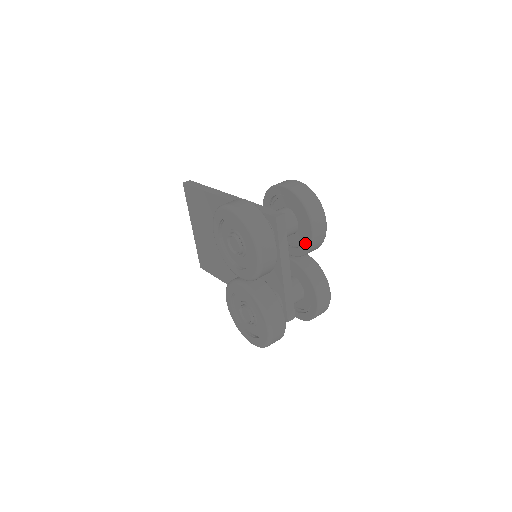
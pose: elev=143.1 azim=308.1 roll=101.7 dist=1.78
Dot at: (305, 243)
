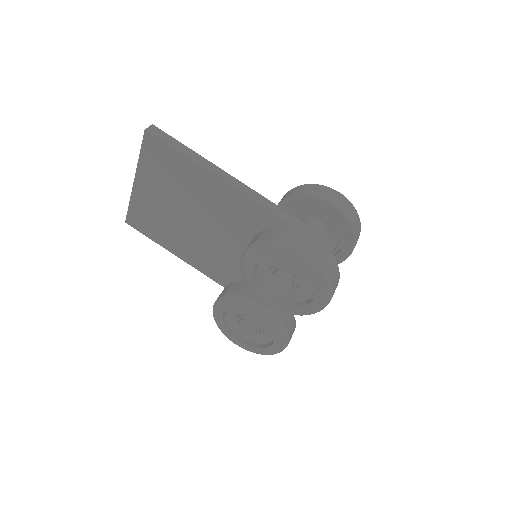
Dot at: occluded
